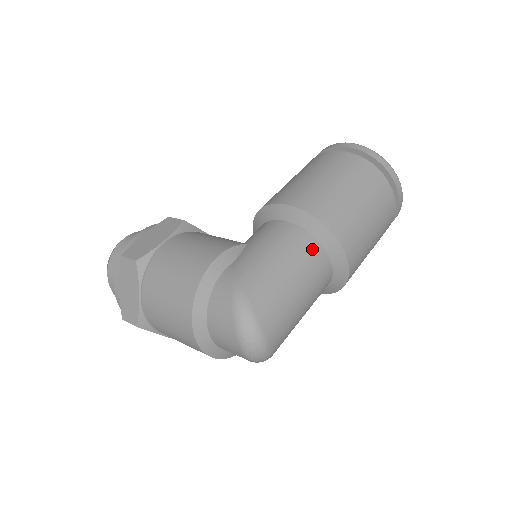
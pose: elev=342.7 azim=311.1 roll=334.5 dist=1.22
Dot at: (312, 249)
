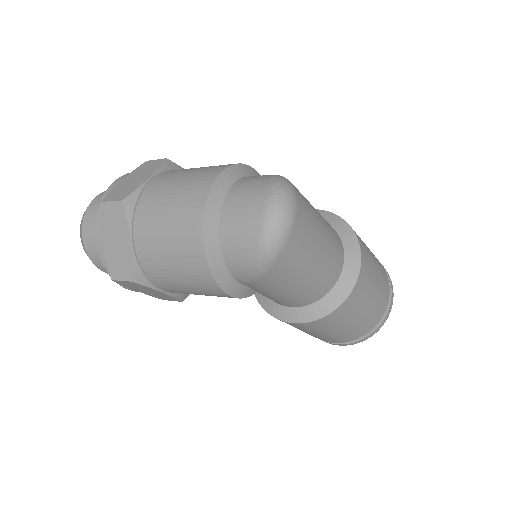
Dot at: (334, 231)
